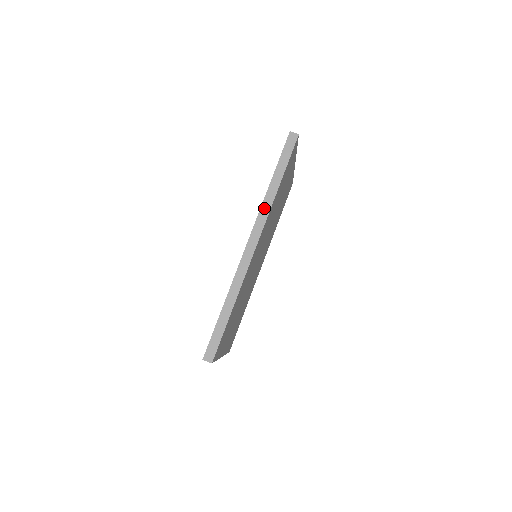
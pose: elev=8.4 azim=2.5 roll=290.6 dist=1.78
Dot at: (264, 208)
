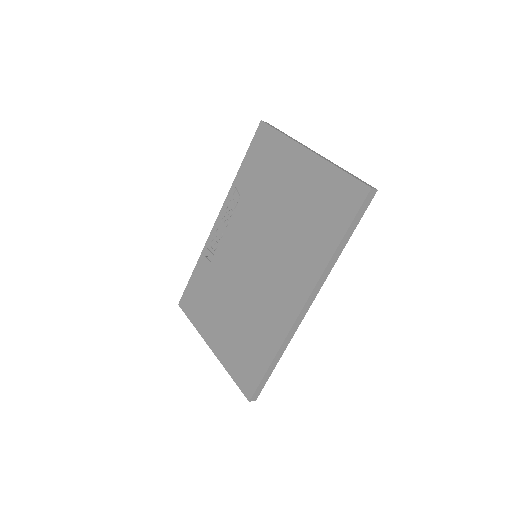
Dot at: (326, 273)
